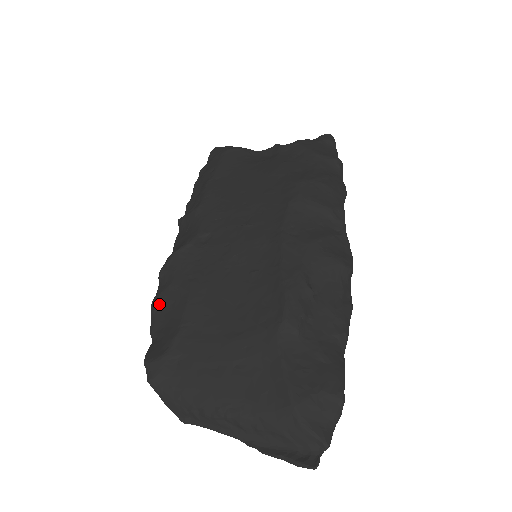
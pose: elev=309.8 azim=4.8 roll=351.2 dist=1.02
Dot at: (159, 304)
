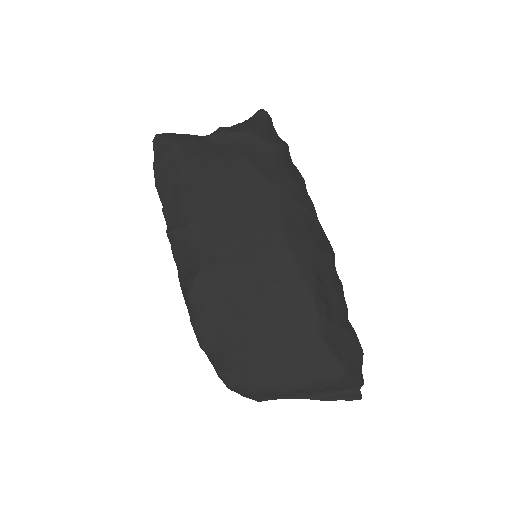
Dot at: (202, 325)
